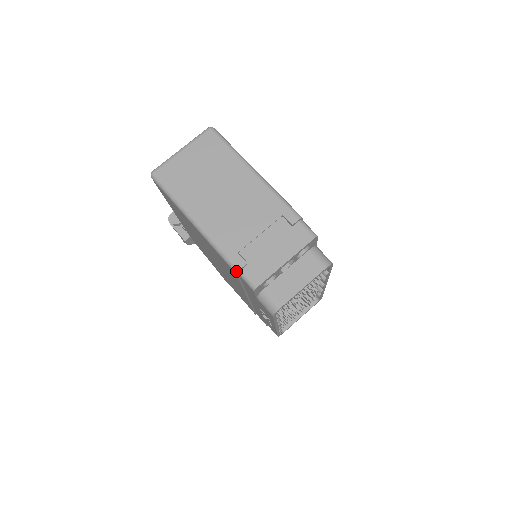
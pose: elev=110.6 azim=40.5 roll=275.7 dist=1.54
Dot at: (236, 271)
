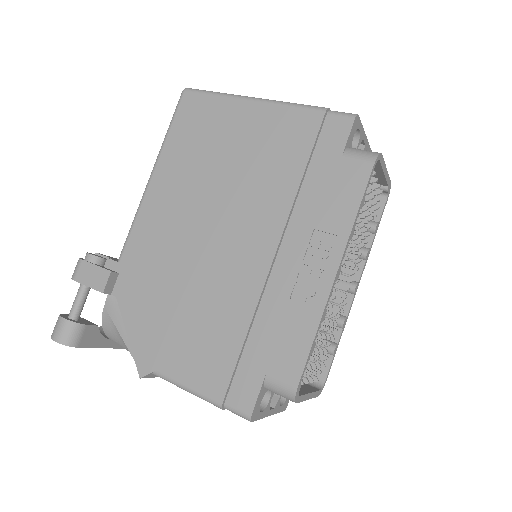
Dot at: (326, 108)
